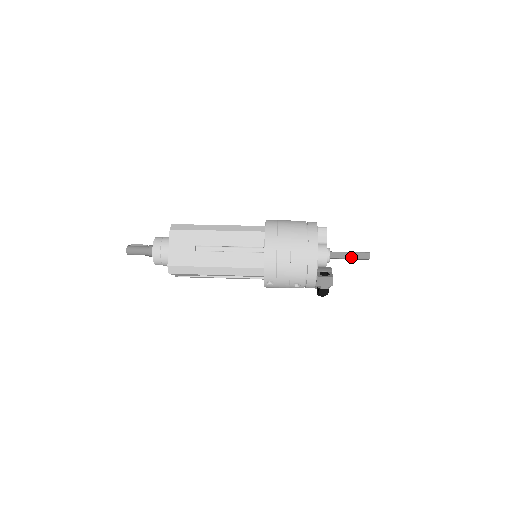
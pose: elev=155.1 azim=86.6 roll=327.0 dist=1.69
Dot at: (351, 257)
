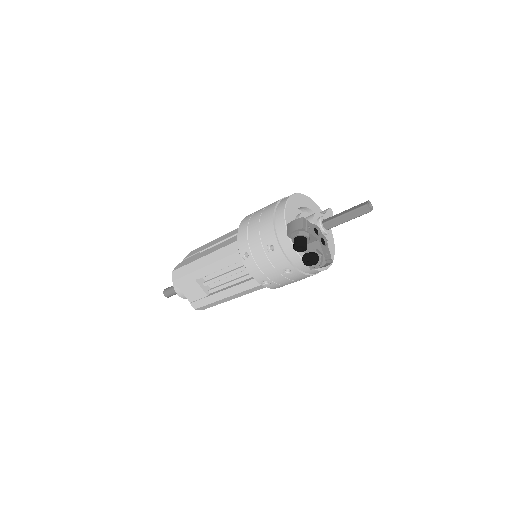
Dot at: (346, 212)
